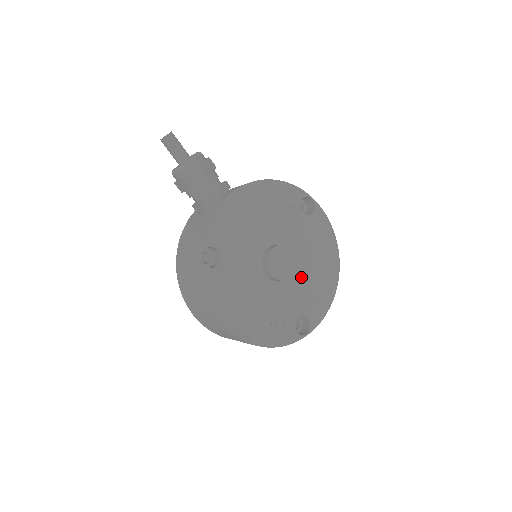
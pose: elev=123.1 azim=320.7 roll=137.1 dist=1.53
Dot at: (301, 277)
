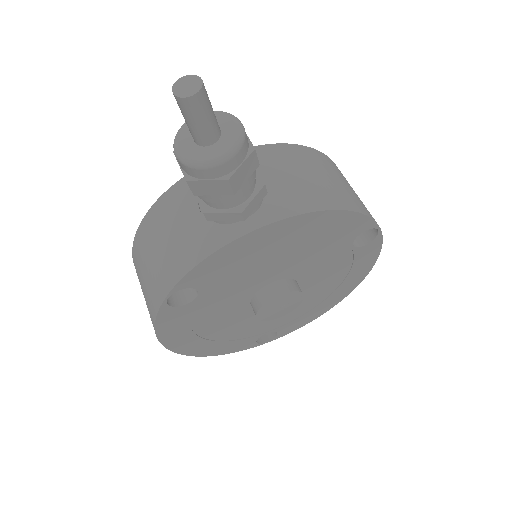
Dot at: occluded
